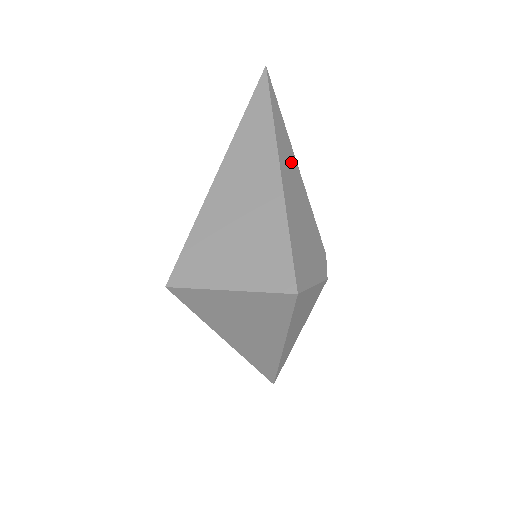
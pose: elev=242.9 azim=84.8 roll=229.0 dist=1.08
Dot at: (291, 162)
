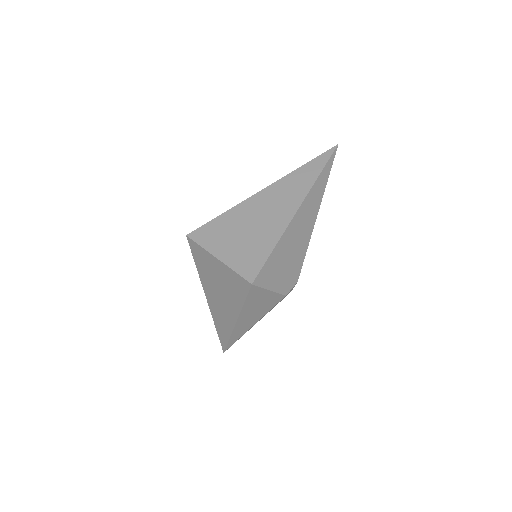
Dot at: (312, 211)
